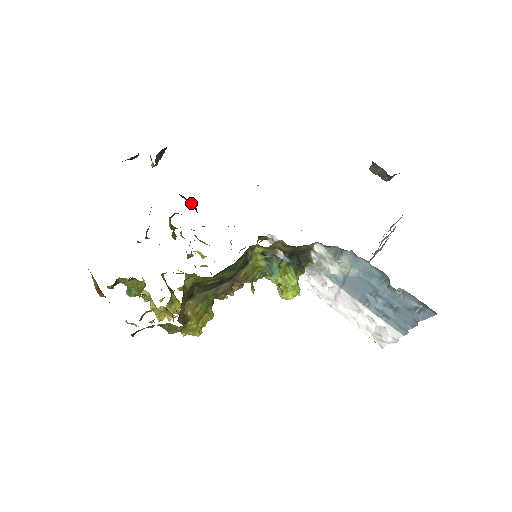
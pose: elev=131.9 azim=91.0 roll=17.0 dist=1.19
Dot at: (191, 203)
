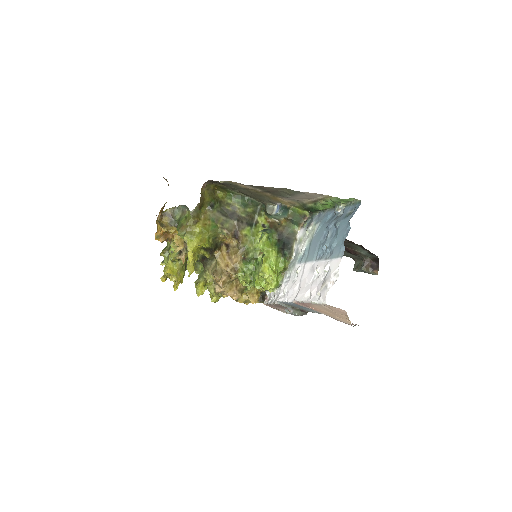
Dot at: occluded
